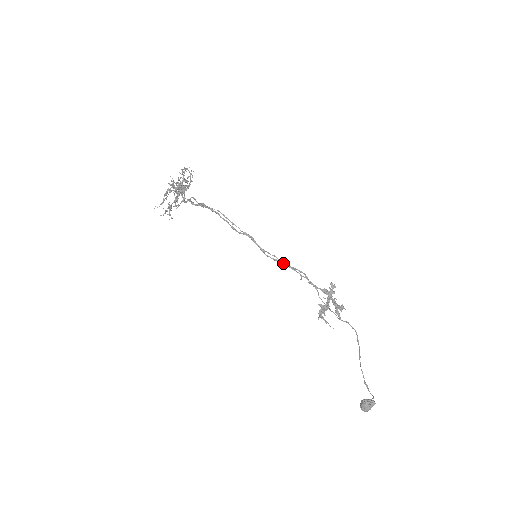
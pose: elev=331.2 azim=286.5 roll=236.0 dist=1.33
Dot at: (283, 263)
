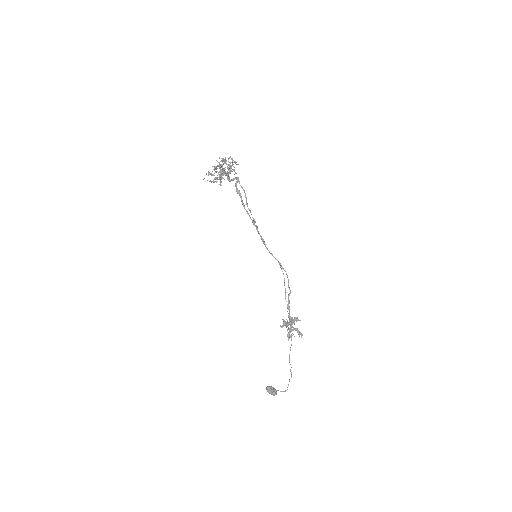
Dot at: (282, 271)
